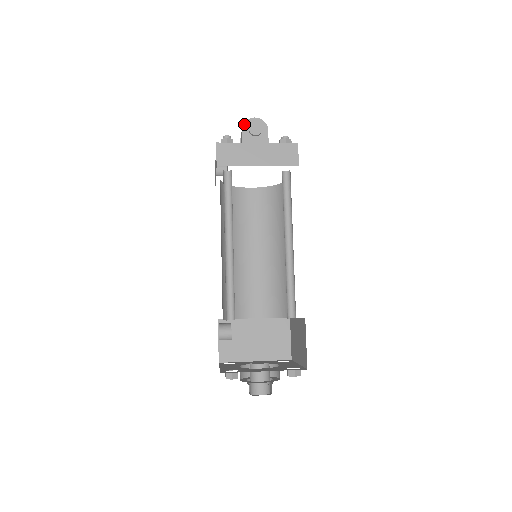
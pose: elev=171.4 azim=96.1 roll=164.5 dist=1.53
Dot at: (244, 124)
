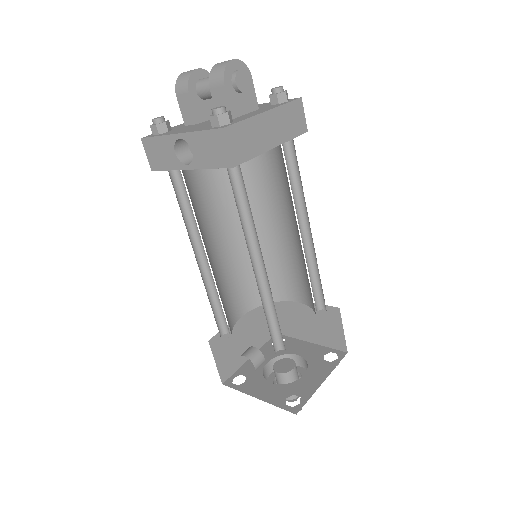
Dot at: (224, 75)
